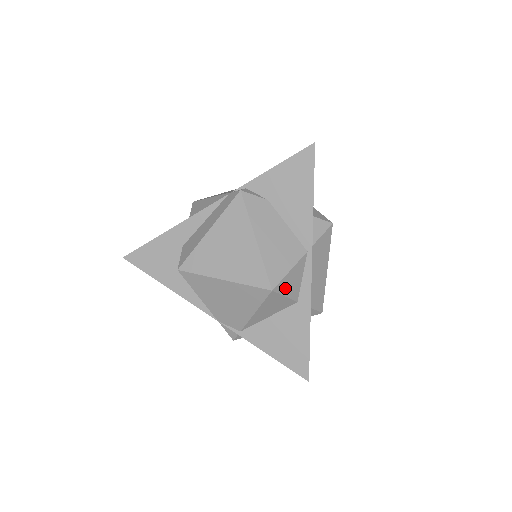
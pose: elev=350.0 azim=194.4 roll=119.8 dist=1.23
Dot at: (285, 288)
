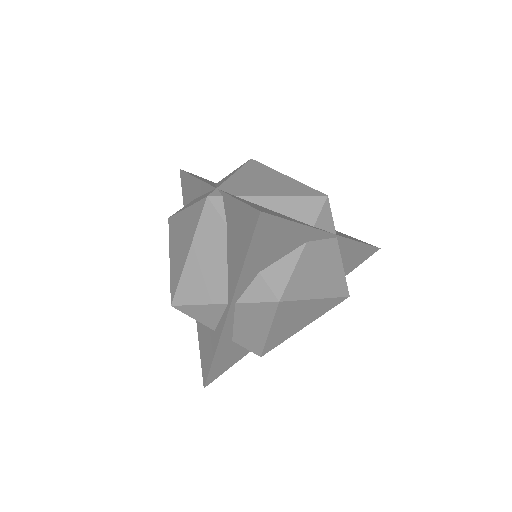
Dot at: (192, 313)
